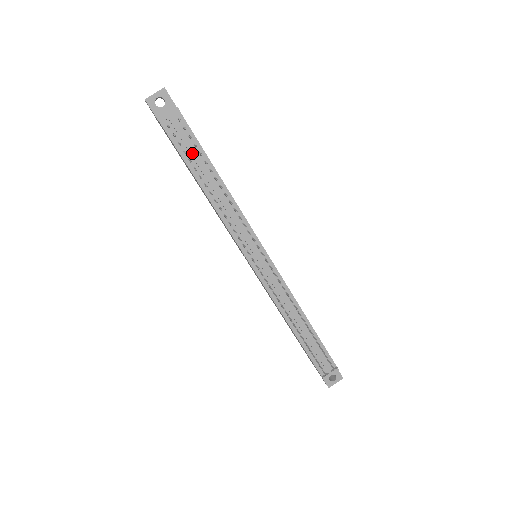
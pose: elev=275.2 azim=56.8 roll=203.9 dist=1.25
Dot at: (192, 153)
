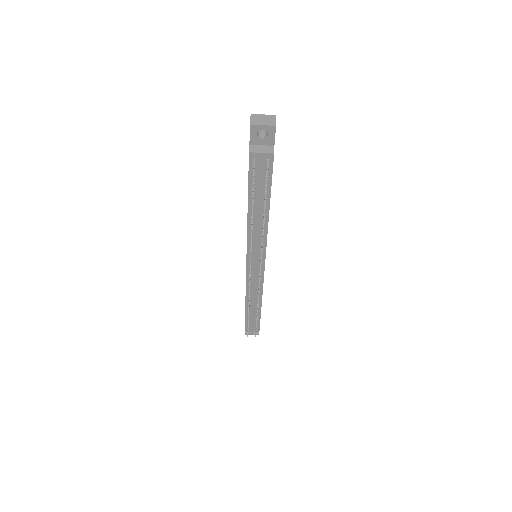
Dot at: (259, 188)
